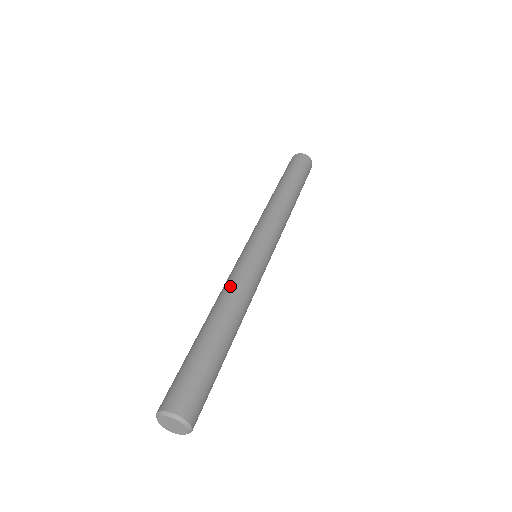
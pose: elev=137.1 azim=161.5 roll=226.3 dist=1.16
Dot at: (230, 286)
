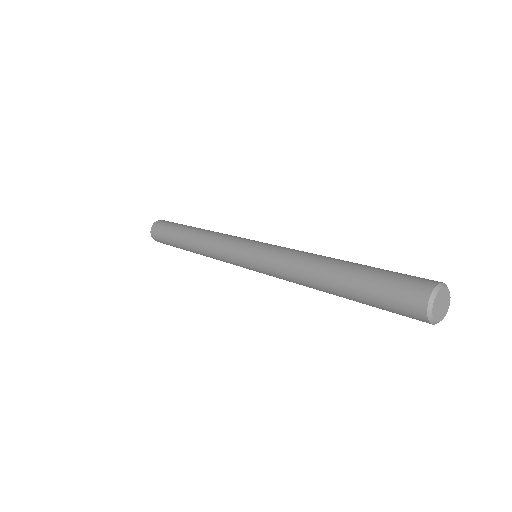
Dot at: (296, 253)
